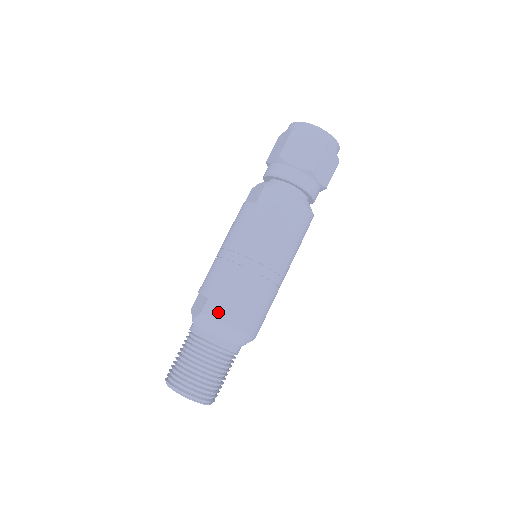
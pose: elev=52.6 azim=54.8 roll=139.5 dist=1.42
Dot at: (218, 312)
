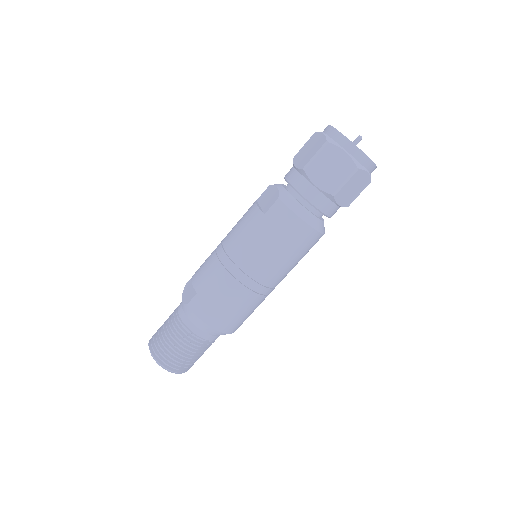
Dot at: (202, 310)
